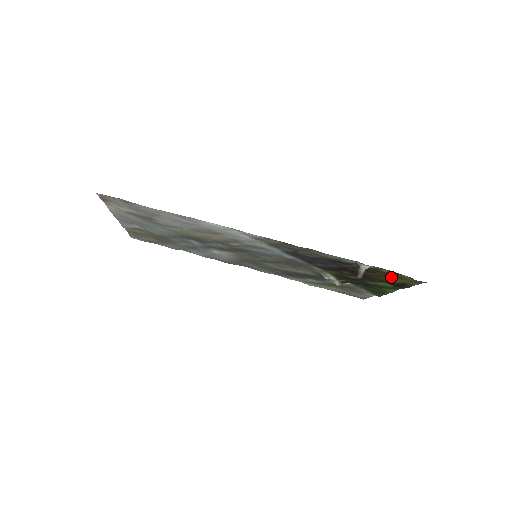
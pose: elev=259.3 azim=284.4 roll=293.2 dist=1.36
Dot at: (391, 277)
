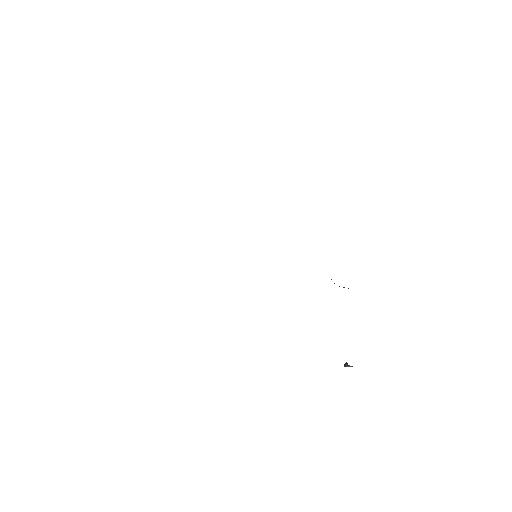
Dot at: occluded
